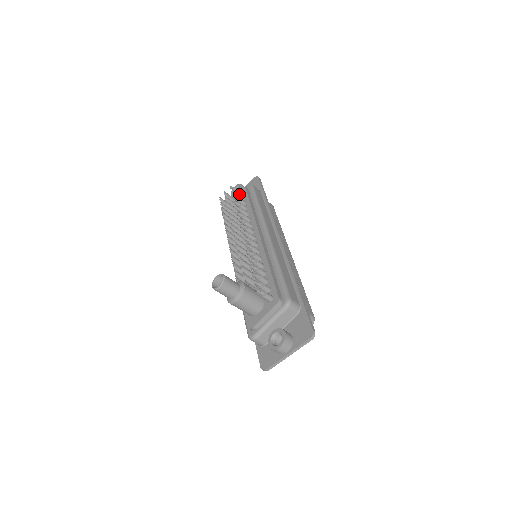
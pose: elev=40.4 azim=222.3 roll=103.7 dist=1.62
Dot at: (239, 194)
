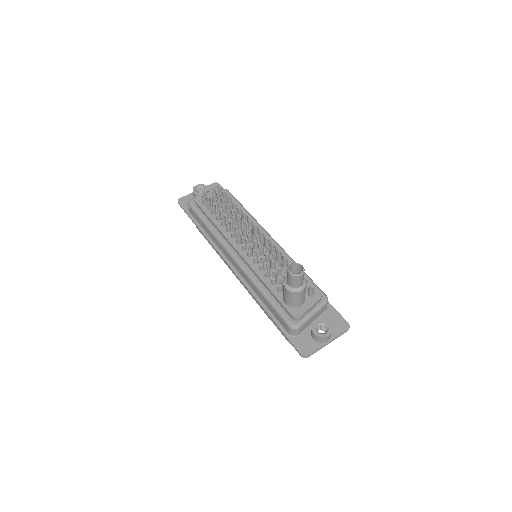
Dot at: occluded
